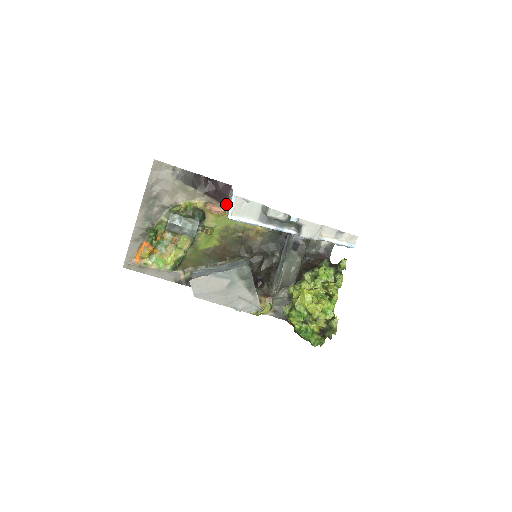
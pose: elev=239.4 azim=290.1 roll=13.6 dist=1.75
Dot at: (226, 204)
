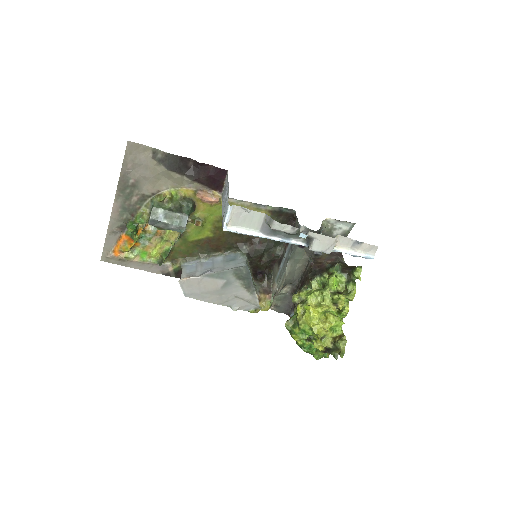
Dot at: (221, 192)
